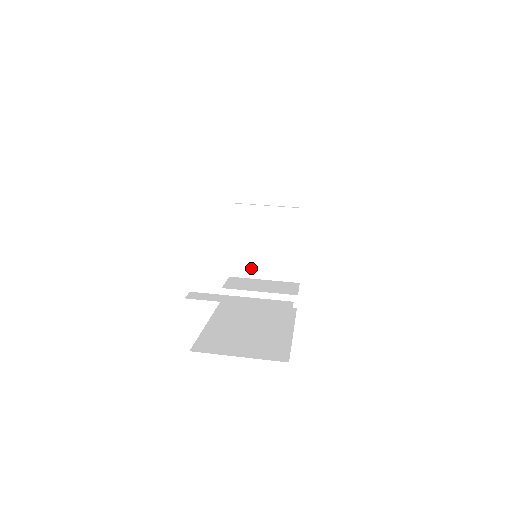
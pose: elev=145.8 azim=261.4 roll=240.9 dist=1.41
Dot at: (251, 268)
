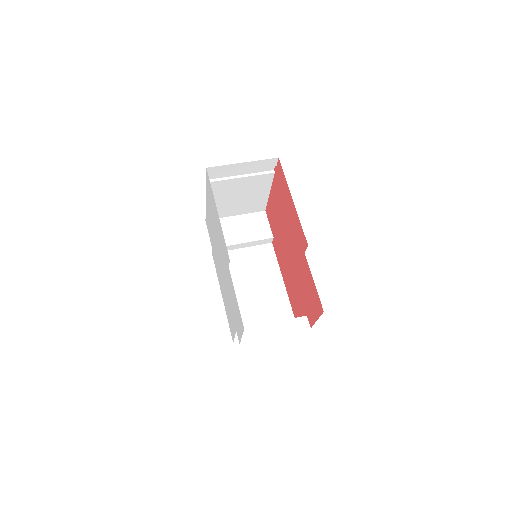
Dot at: (224, 212)
